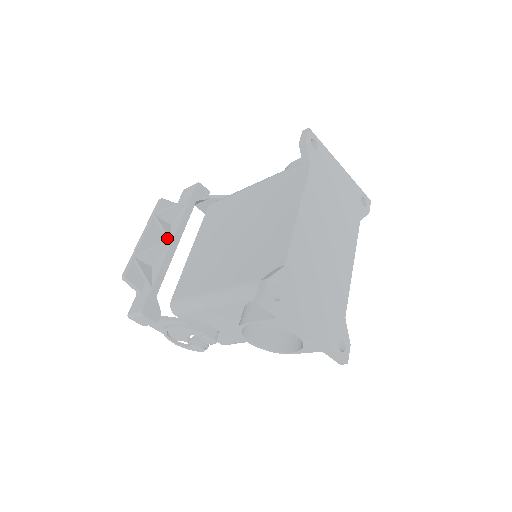
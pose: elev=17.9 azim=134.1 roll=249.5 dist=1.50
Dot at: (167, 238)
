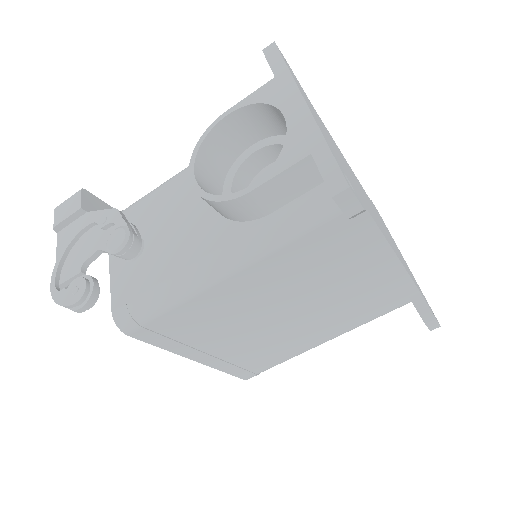
Dot at: occluded
